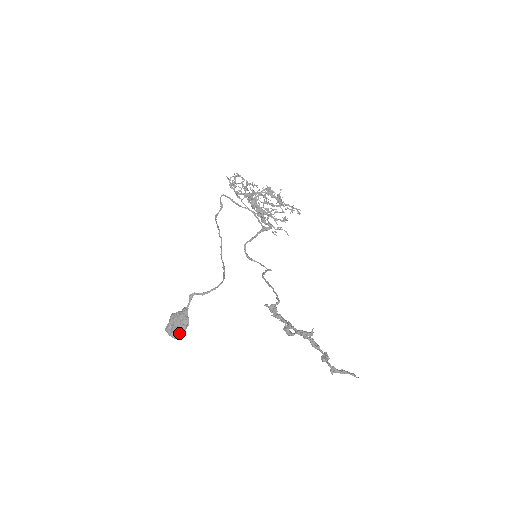
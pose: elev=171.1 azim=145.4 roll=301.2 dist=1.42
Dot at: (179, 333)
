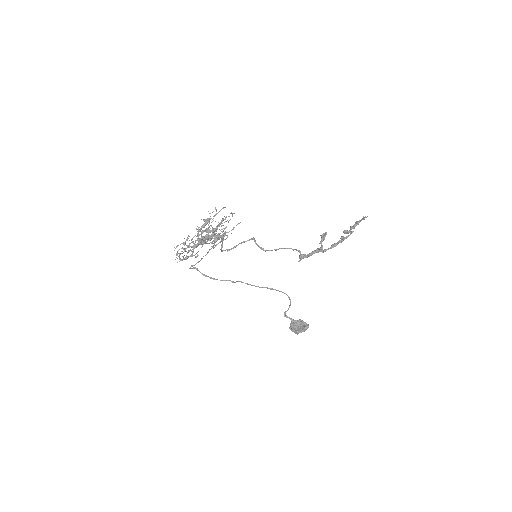
Dot at: (306, 327)
